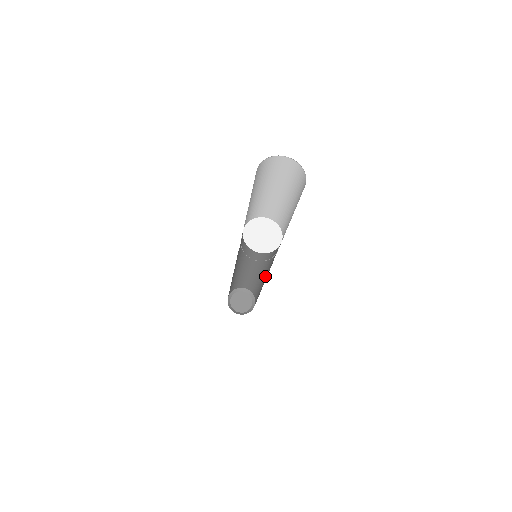
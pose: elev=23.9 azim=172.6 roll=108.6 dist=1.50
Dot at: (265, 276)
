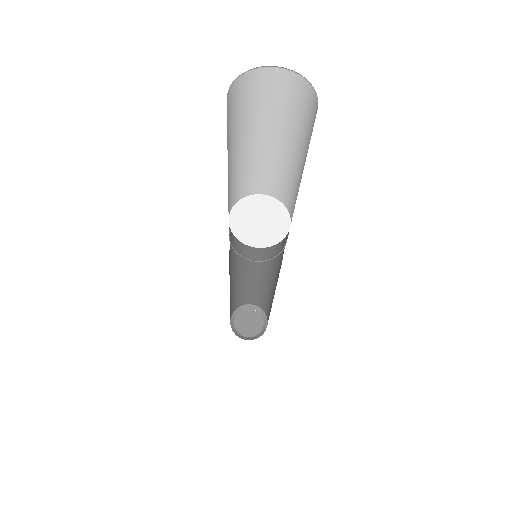
Dot at: occluded
